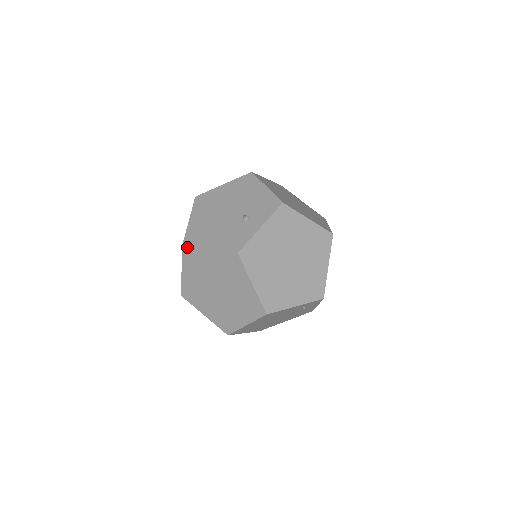
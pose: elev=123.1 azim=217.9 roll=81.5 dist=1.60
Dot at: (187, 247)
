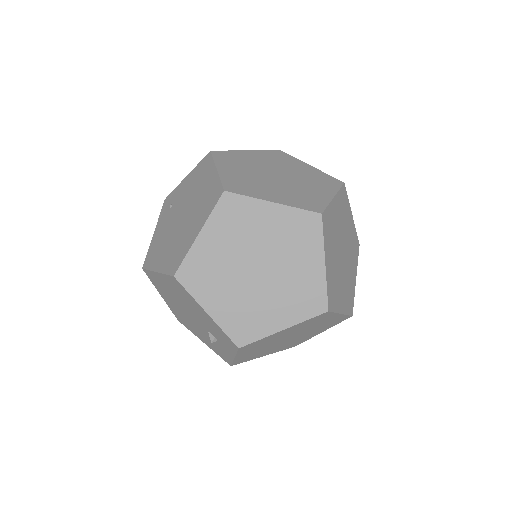
Dot at: (183, 324)
